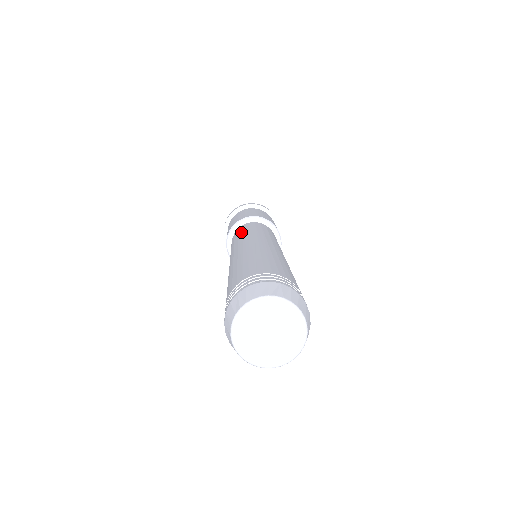
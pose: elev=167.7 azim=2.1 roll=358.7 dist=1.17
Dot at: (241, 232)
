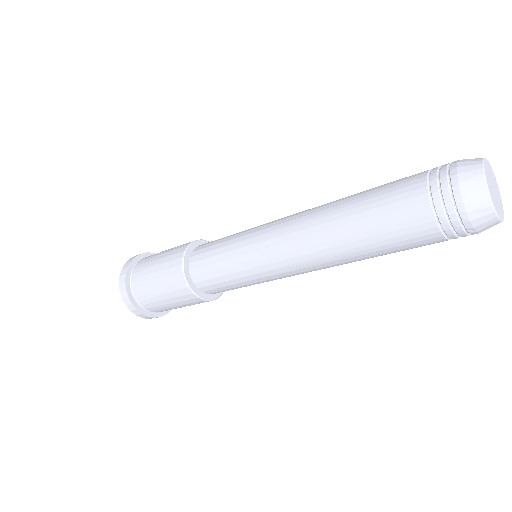
Dot at: (223, 249)
